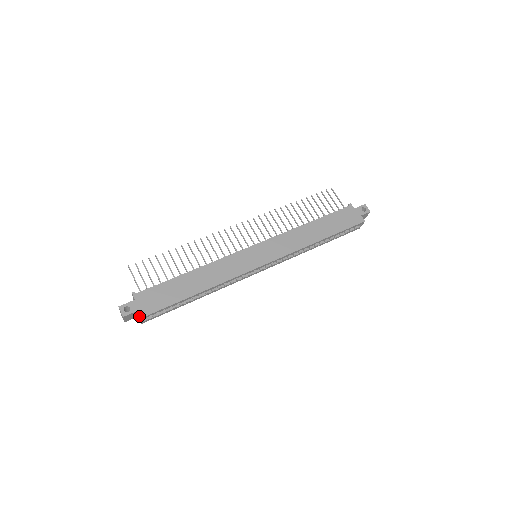
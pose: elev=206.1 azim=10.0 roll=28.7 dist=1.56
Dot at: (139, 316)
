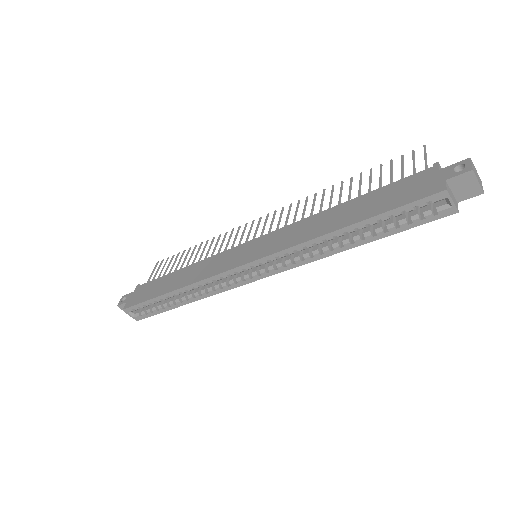
Dot at: (124, 307)
